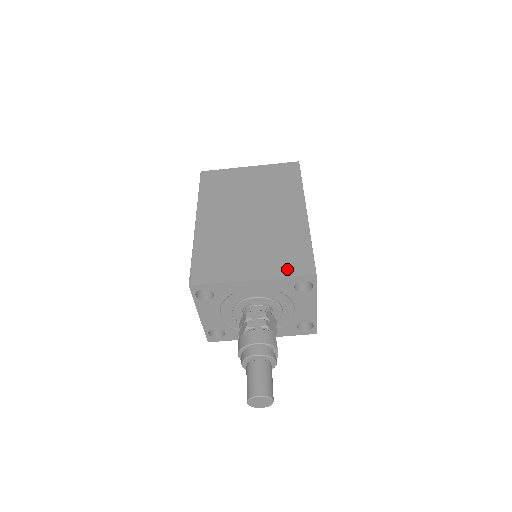
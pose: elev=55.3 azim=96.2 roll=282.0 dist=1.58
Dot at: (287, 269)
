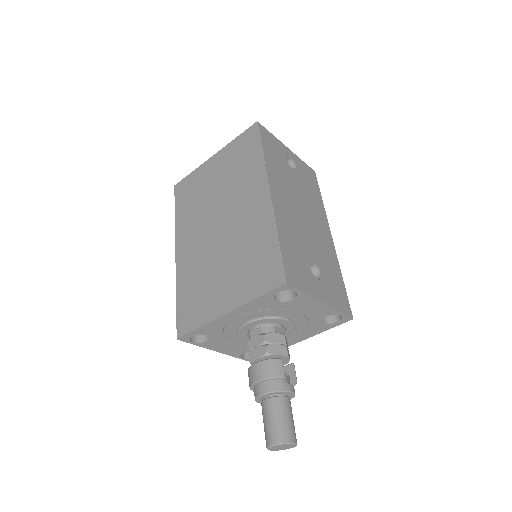
Dot at: (256, 286)
